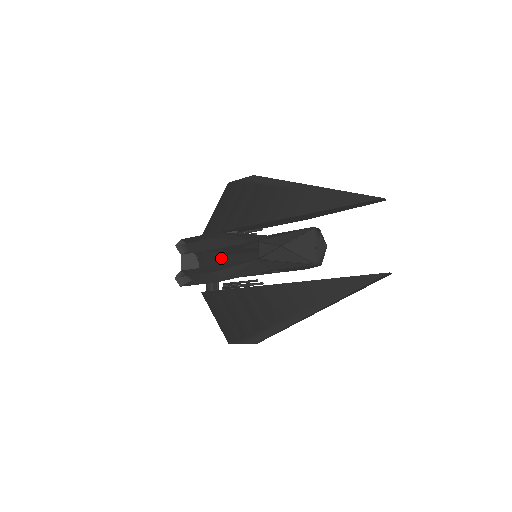
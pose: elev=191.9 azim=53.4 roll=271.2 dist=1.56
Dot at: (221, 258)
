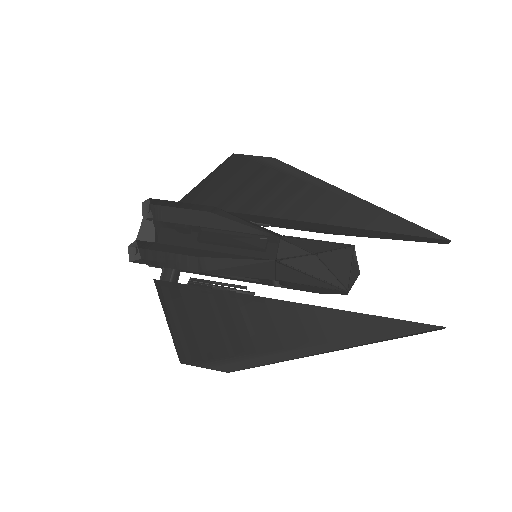
Dot at: (213, 242)
